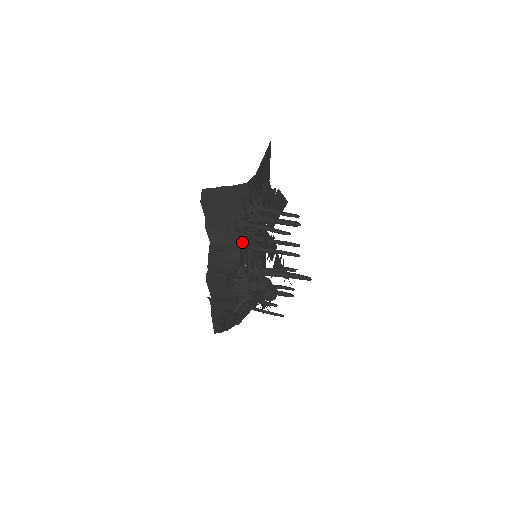
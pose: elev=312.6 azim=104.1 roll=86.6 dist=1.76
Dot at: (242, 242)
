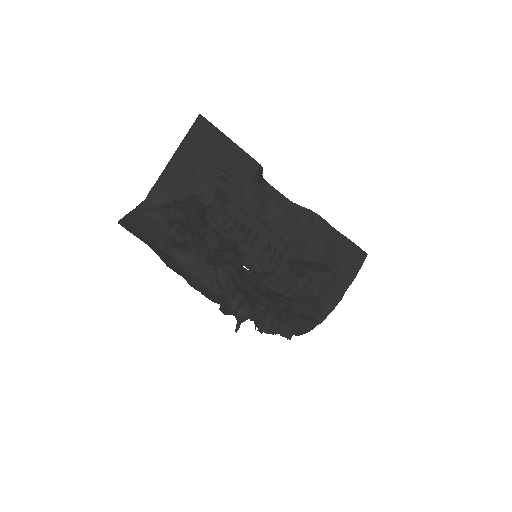
Dot at: (185, 261)
